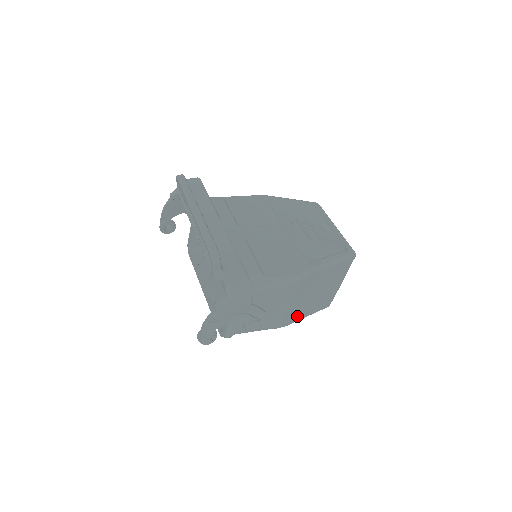
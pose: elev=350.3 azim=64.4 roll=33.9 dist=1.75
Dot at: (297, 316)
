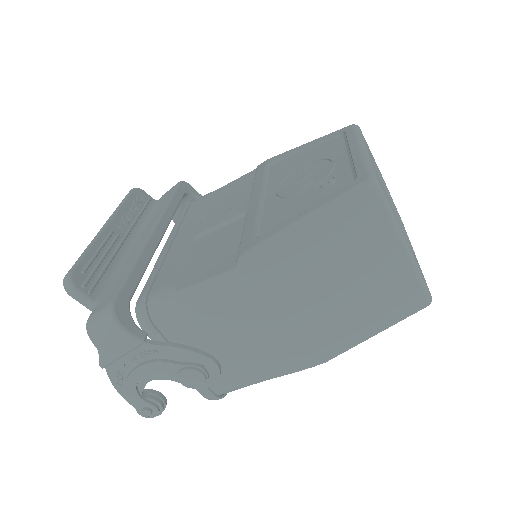
Dot at: (334, 340)
